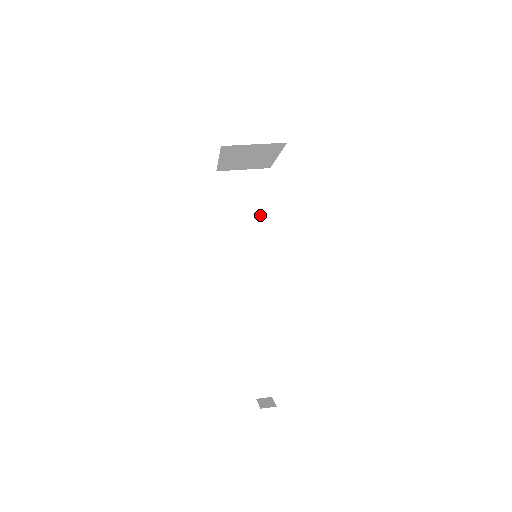
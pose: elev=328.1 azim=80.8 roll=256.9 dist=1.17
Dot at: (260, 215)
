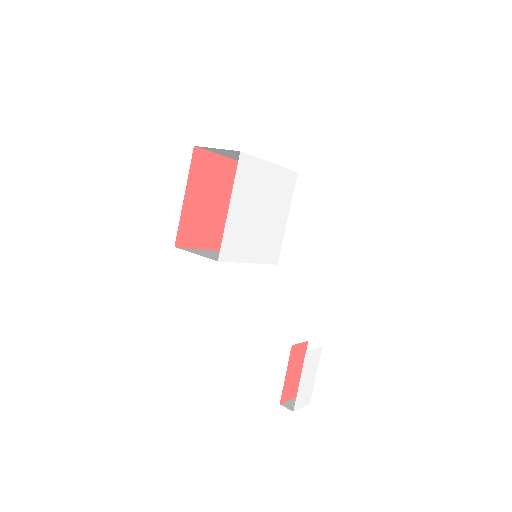
Dot at: occluded
